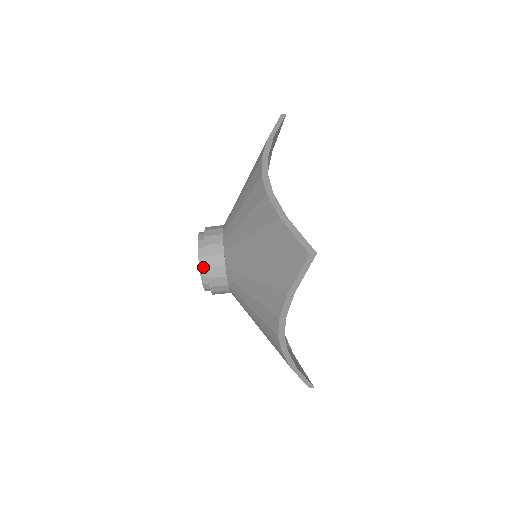
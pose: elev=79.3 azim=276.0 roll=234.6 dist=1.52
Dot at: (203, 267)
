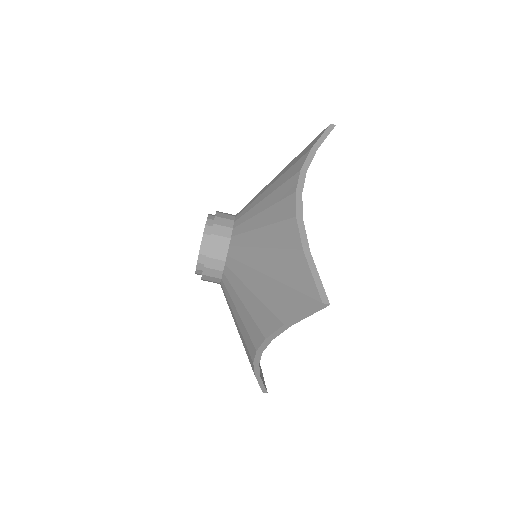
Dot at: (203, 254)
